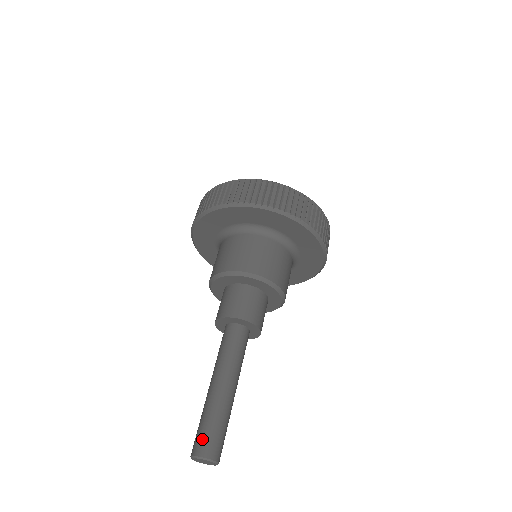
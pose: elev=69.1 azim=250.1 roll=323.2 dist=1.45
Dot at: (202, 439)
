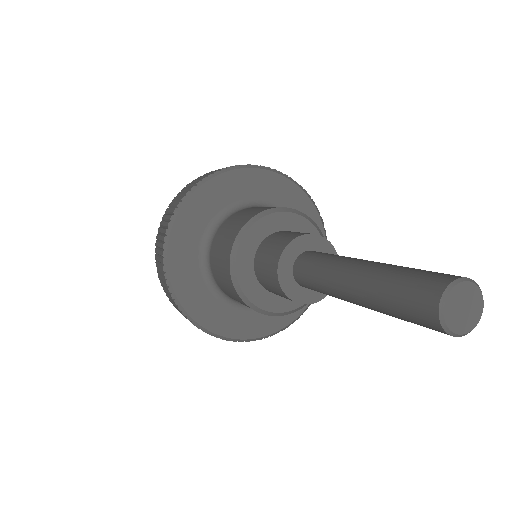
Dot at: (415, 293)
